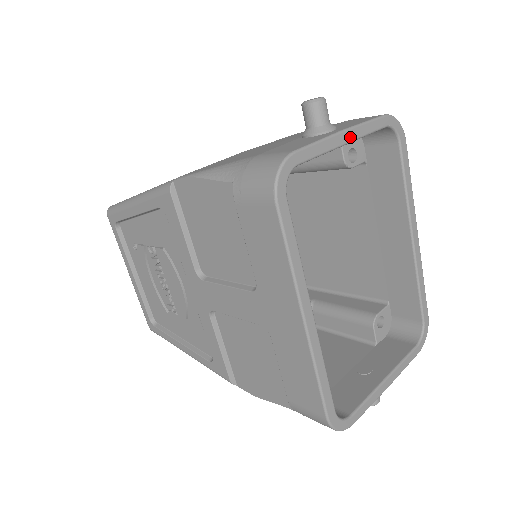
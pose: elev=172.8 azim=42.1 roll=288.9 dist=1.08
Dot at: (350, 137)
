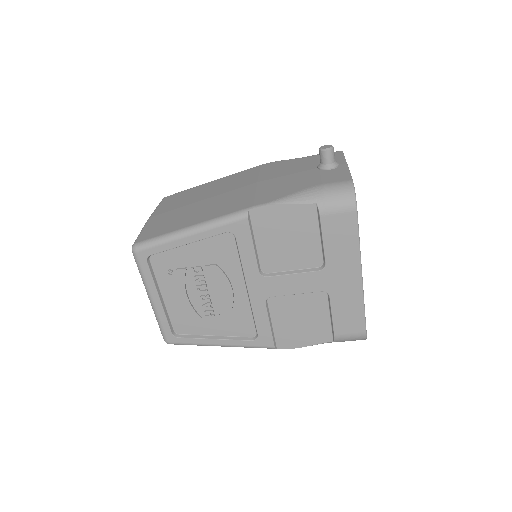
Dot at: occluded
